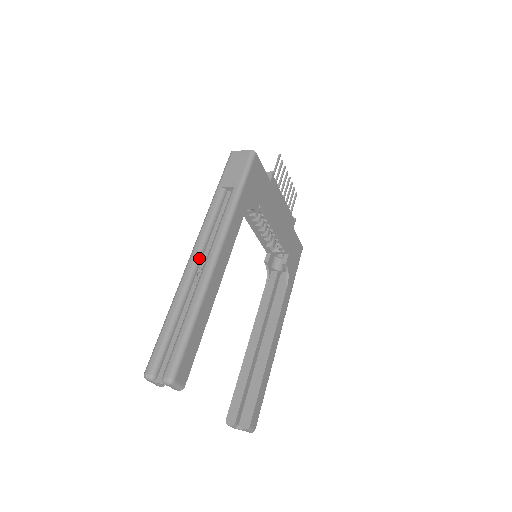
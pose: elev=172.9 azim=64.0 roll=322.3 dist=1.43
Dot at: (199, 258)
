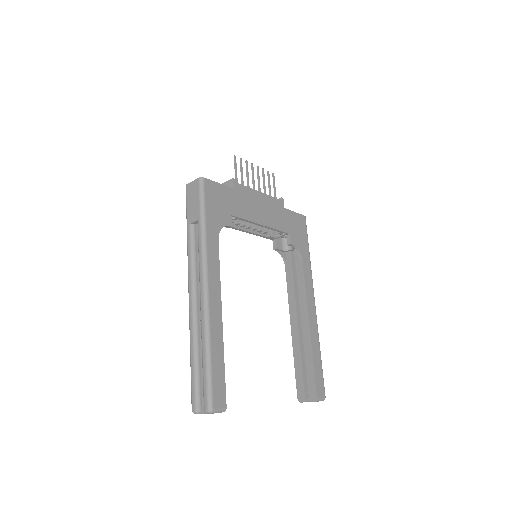
Dot at: (195, 297)
